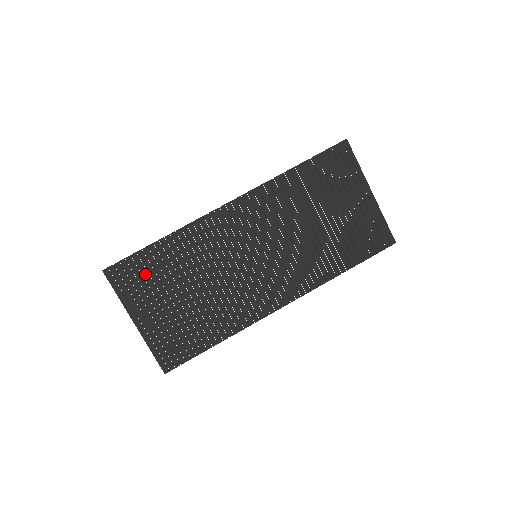
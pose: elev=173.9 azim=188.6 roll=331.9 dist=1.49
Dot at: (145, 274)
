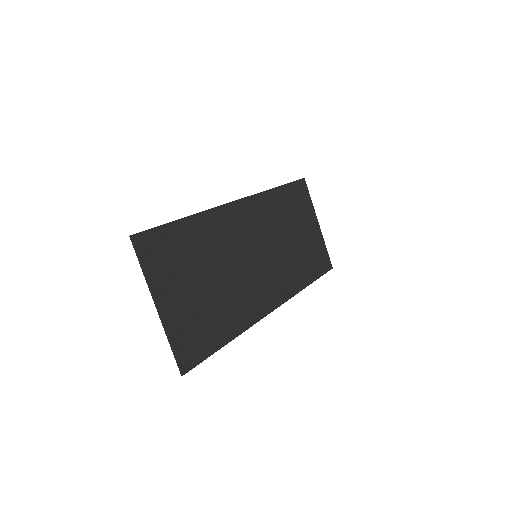
Dot at: (171, 251)
